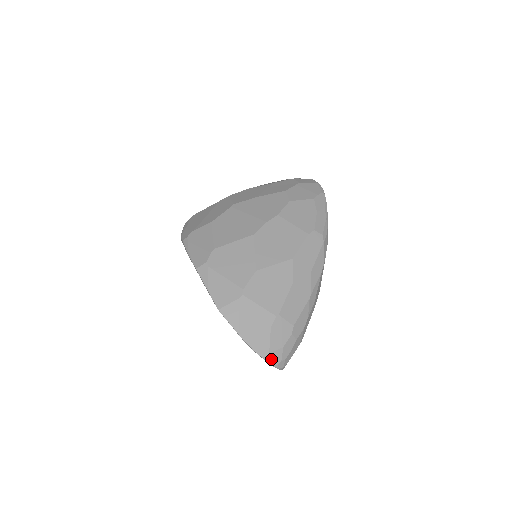
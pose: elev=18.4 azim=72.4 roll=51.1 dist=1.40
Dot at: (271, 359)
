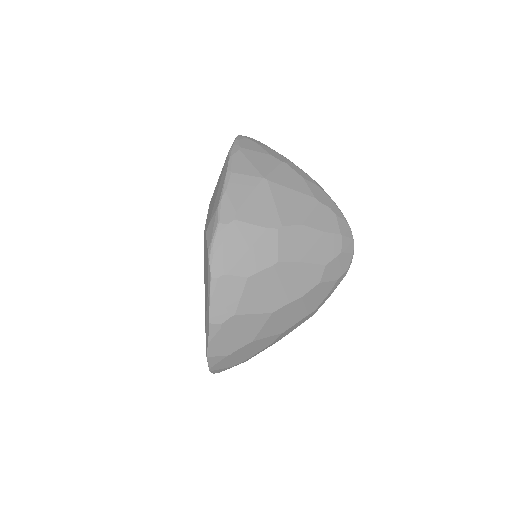
Dot at: occluded
